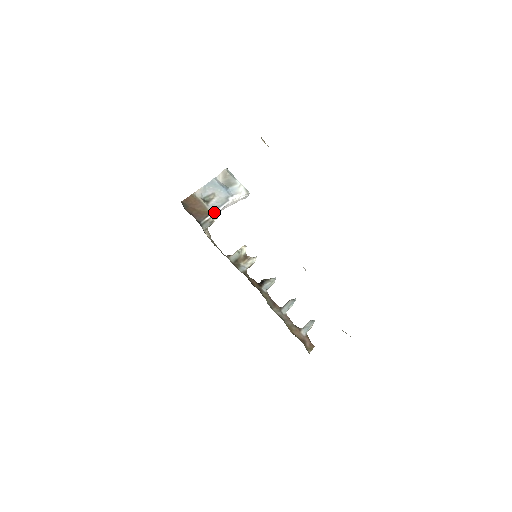
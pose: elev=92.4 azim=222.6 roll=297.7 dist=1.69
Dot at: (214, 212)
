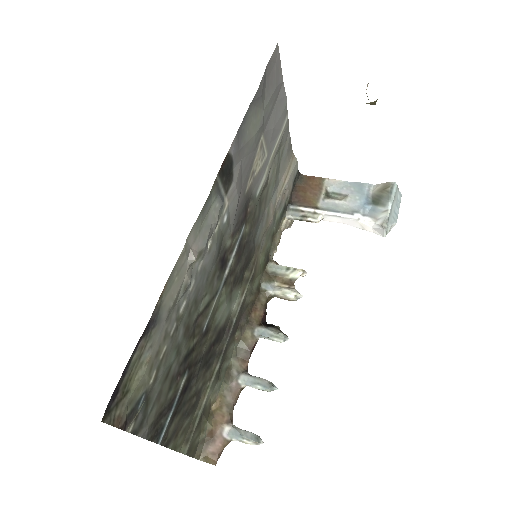
Dot at: (319, 210)
